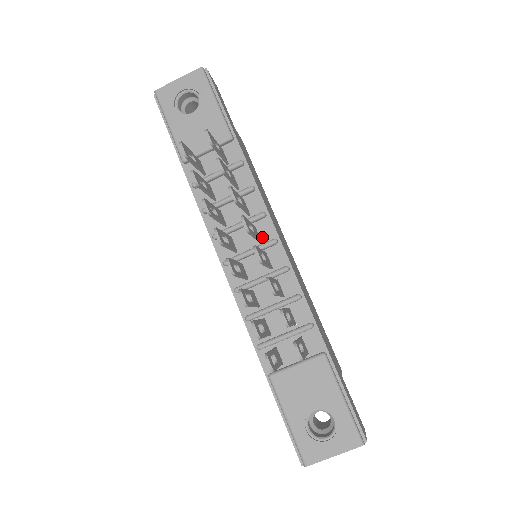
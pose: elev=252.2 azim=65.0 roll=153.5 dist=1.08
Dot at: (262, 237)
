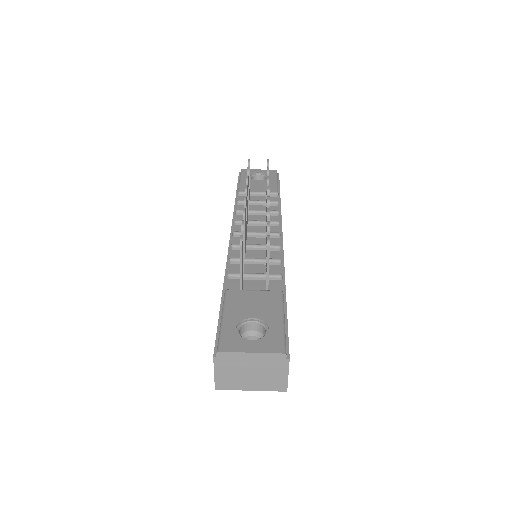
Dot at: occluded
